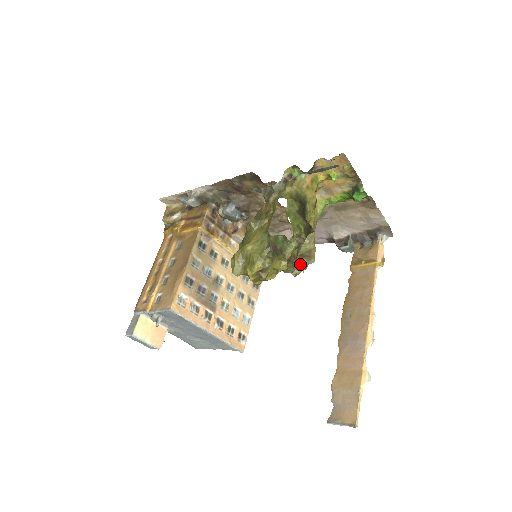
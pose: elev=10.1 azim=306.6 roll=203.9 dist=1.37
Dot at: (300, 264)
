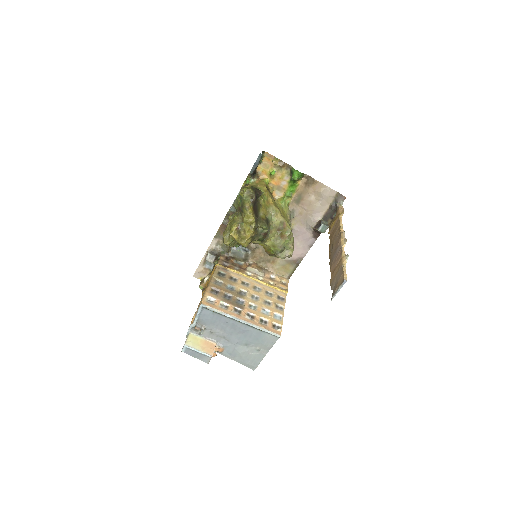
Dot at: (282, 237)
